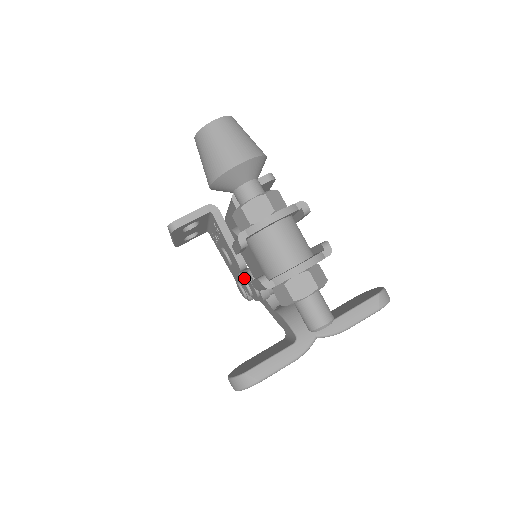
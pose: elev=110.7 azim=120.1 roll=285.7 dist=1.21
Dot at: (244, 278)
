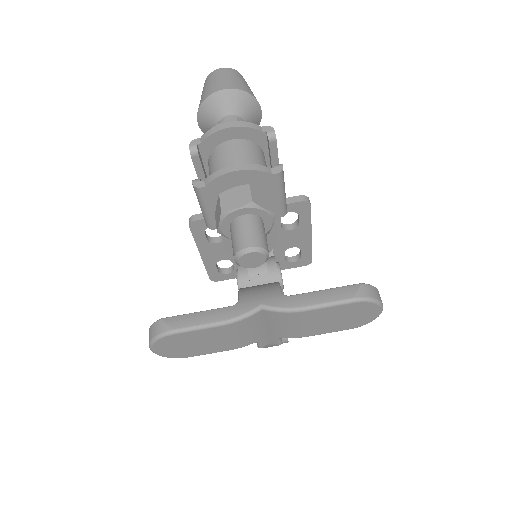
Dot at: occluded
